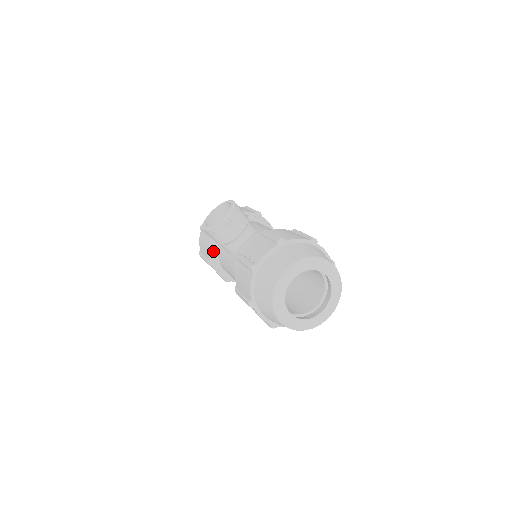
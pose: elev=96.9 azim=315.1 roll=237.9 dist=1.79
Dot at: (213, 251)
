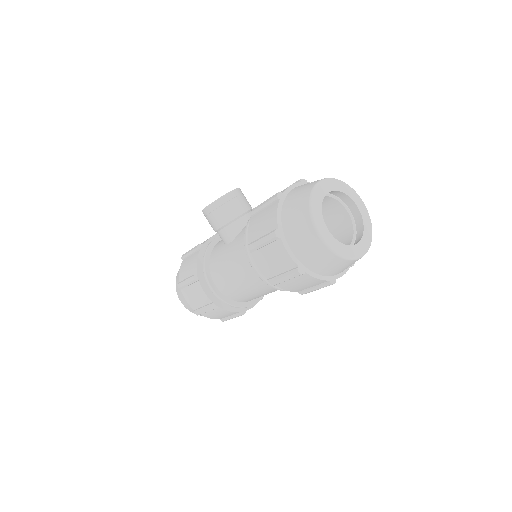
Dot at: (204, 259)
